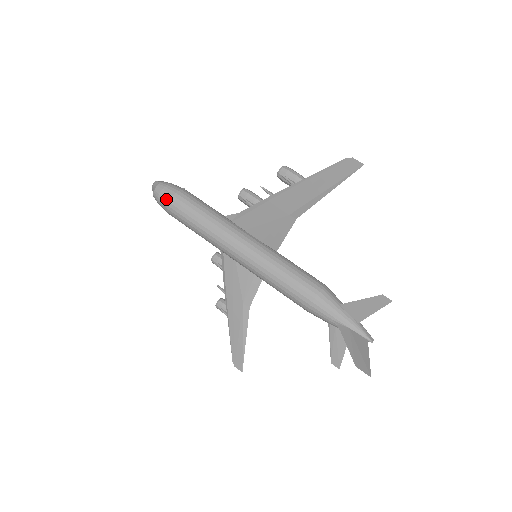
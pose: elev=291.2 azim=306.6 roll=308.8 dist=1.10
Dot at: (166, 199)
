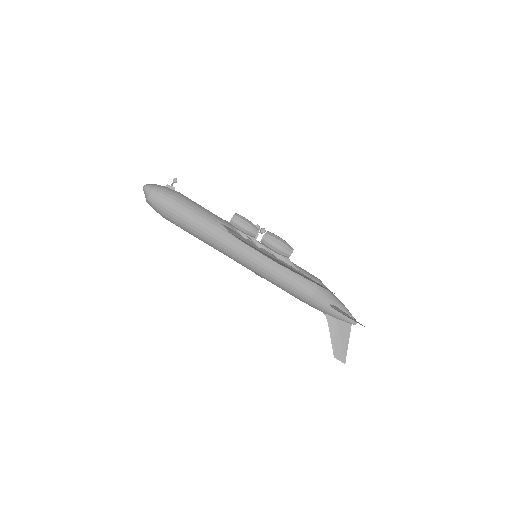
Dot at: (160, 214)
